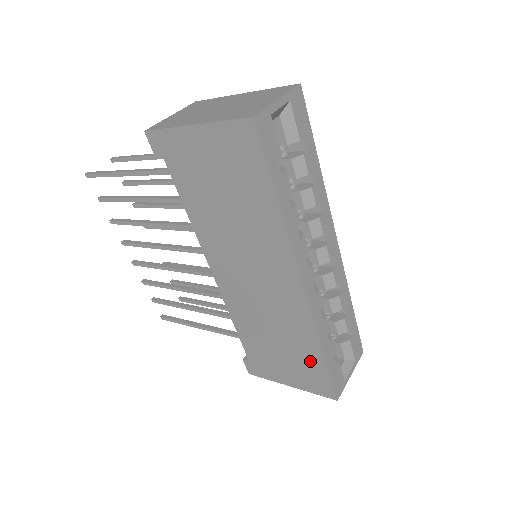
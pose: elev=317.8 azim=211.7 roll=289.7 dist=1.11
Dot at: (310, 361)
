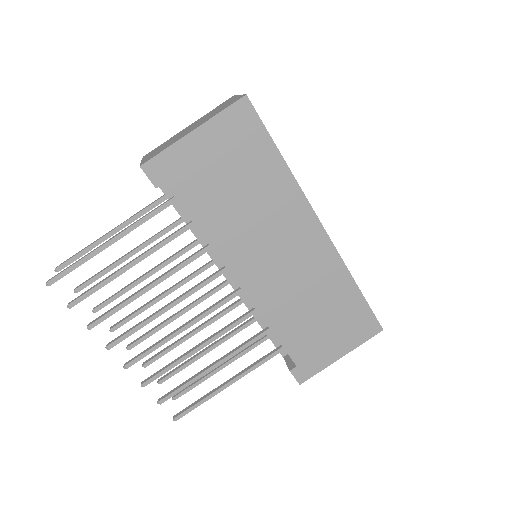
Dot at: (350, 306)
